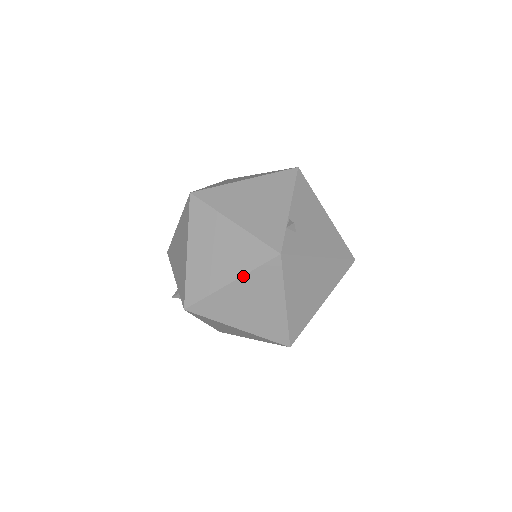
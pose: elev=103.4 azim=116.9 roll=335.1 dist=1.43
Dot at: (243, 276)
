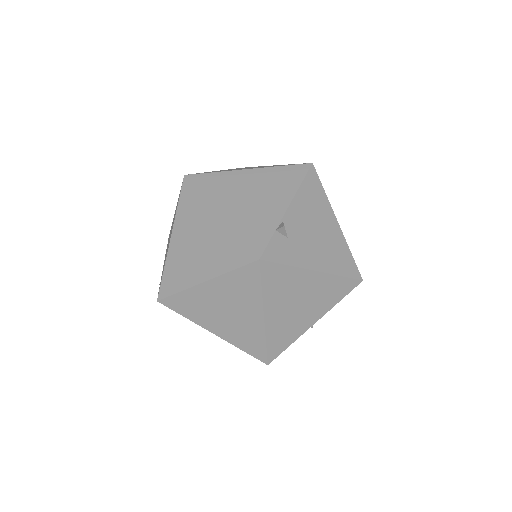
Dot at: (218, 277)
